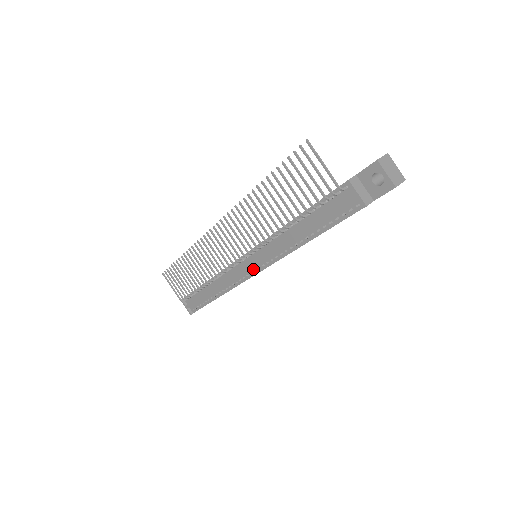
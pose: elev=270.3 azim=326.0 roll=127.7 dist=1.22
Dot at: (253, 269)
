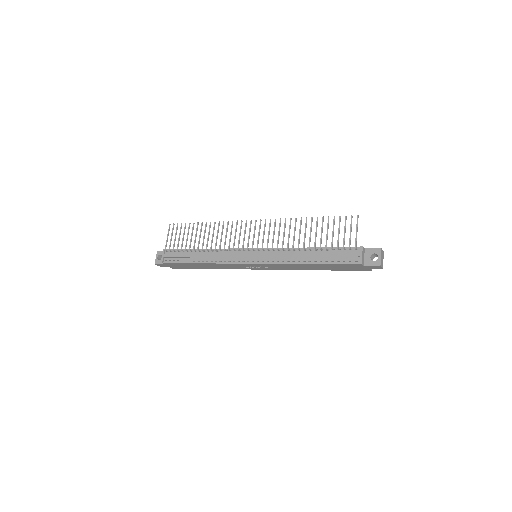
Dot at: (252, 259)
